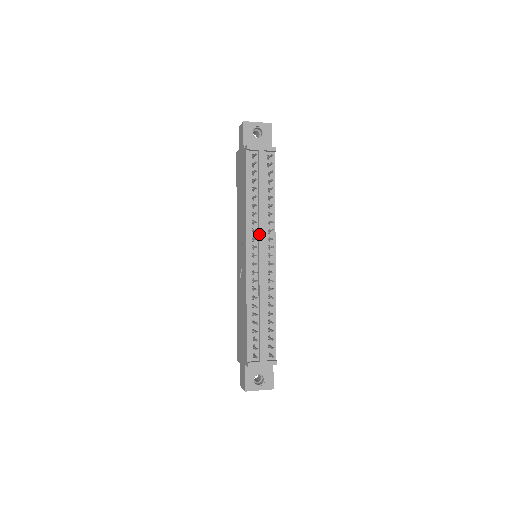
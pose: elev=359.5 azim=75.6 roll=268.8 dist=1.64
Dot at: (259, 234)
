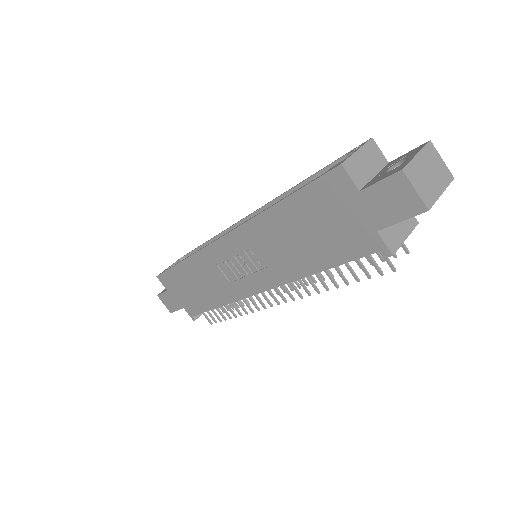
Dot at: occluded
